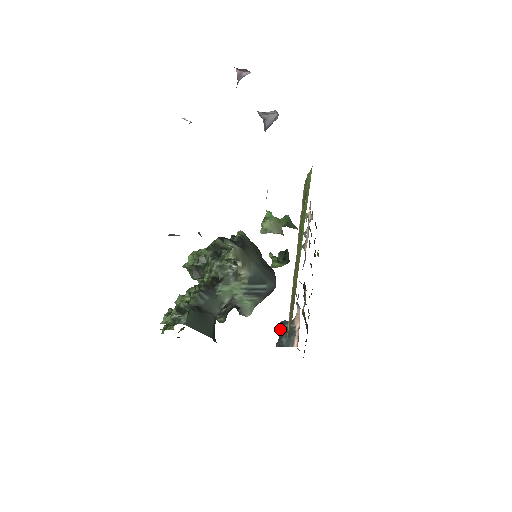
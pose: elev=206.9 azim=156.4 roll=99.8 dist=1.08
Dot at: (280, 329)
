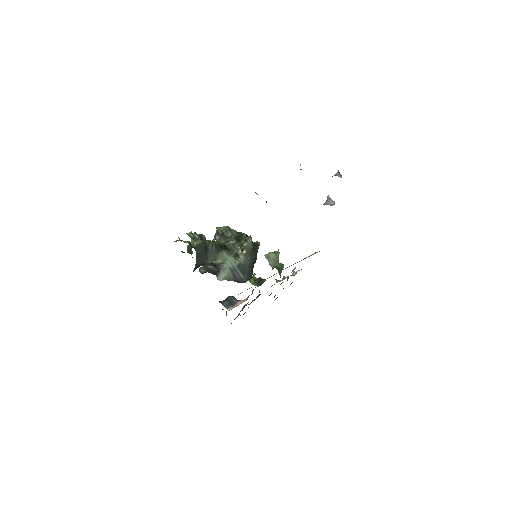
Dot at: (229, 298)
